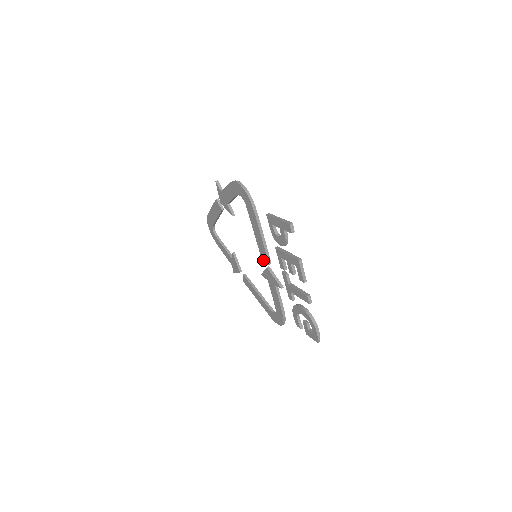
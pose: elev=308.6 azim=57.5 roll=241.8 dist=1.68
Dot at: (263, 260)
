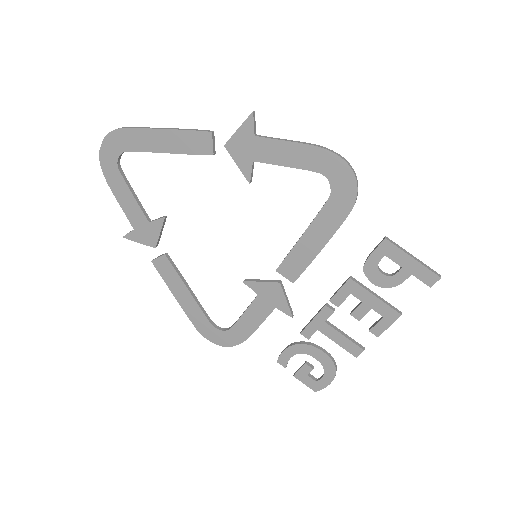
Dot at: (281, 272)
